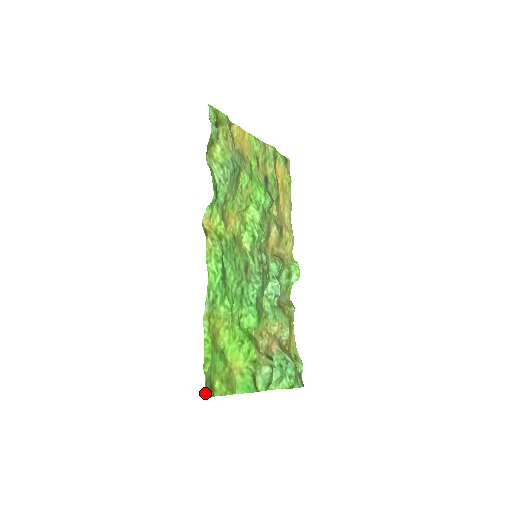
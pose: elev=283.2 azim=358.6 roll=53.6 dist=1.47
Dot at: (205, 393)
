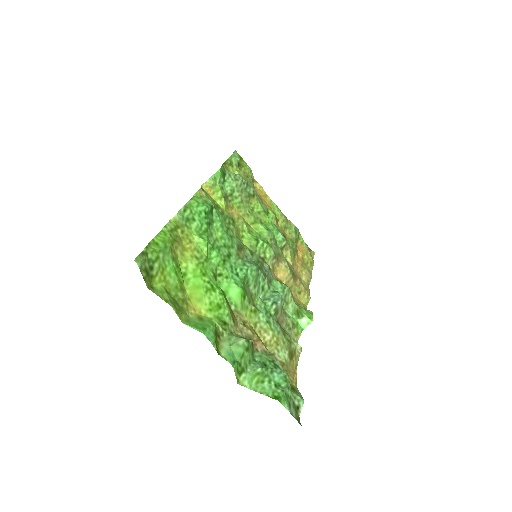
Dot at: (136, 257)
